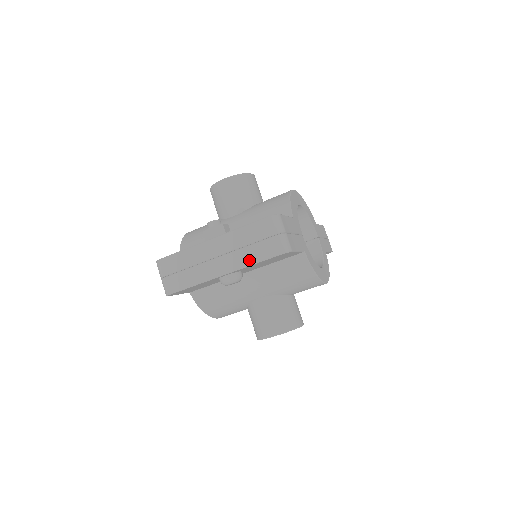
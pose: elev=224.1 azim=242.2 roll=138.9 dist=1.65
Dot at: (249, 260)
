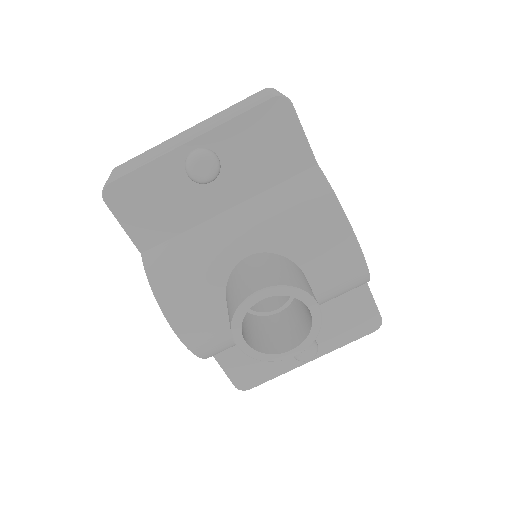
Dot at: (230, 116)
